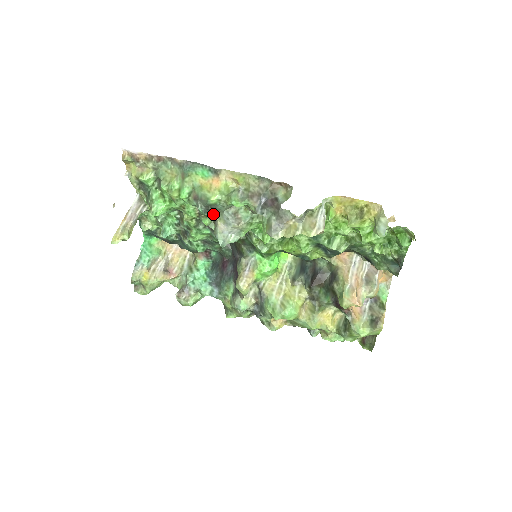
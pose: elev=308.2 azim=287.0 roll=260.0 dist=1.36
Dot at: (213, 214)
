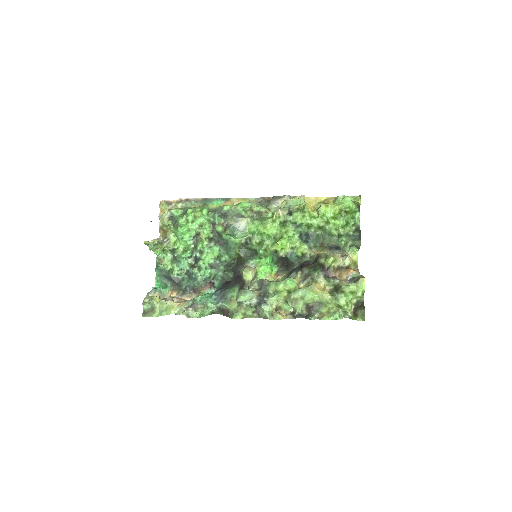
Dot at: (226, 219)
